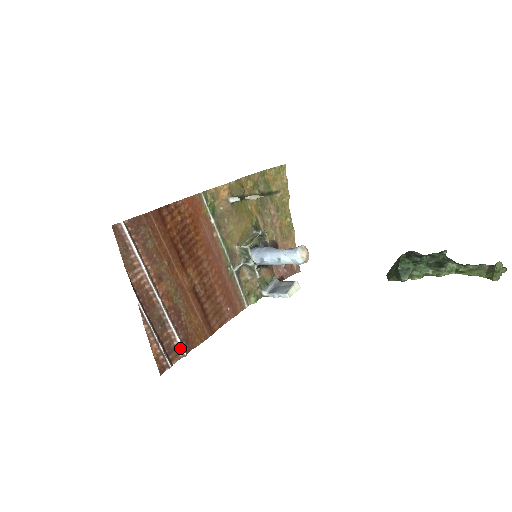
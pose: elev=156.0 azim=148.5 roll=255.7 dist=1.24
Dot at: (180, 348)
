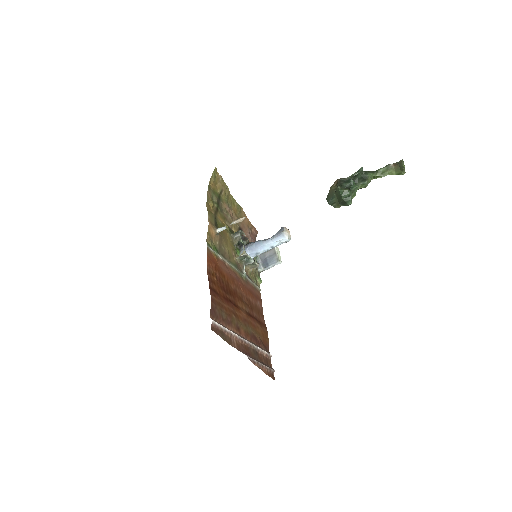
Dot at: (268, 355)
